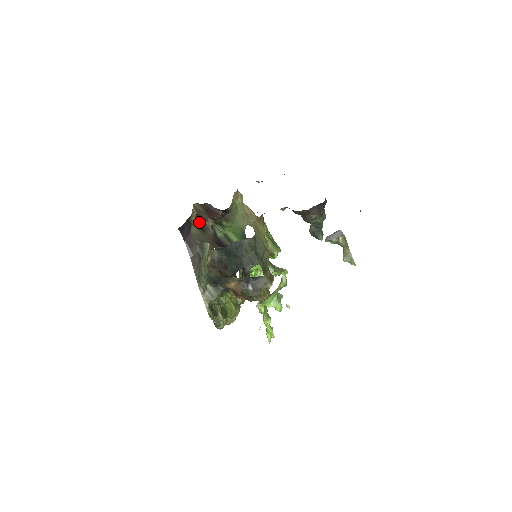
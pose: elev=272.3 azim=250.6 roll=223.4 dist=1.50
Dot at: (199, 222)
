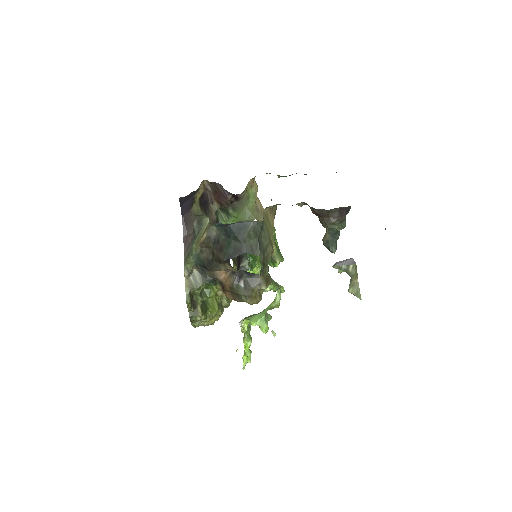
Dot at: (203, 202)
